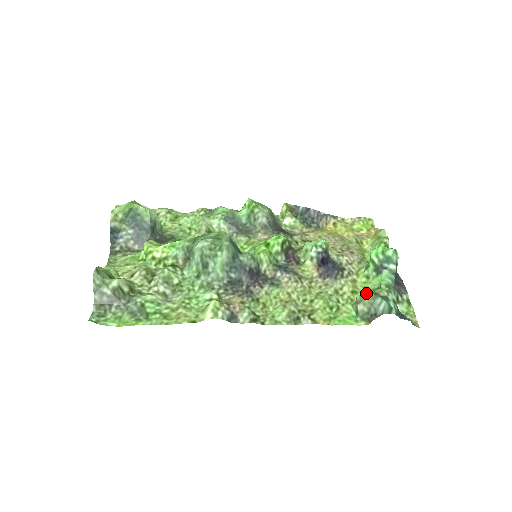
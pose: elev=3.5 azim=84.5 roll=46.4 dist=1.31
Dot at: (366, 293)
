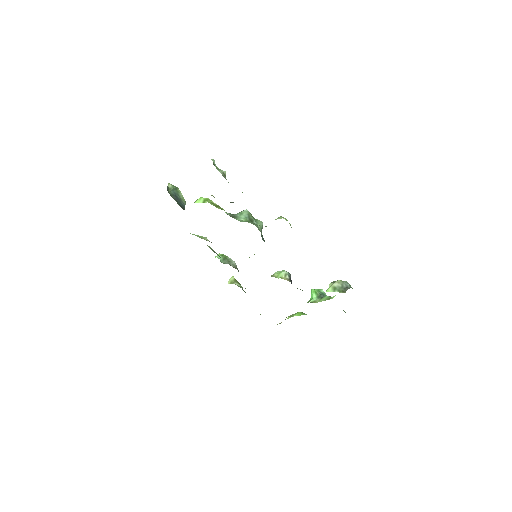
Dot at: occluded
